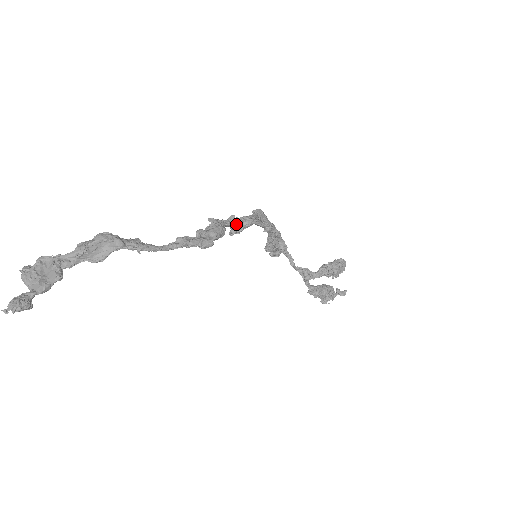
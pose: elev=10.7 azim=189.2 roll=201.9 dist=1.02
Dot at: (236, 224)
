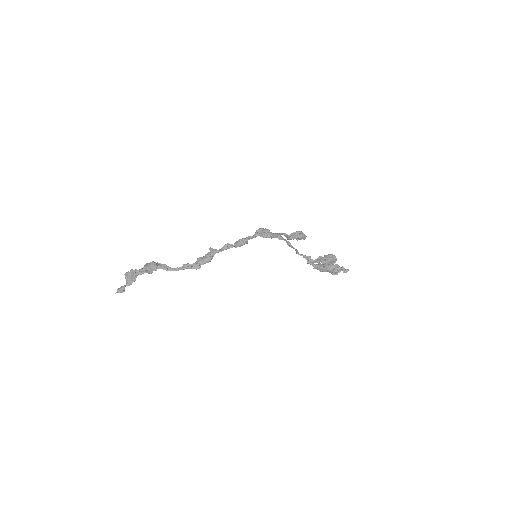
Dot at: (231, 247)
